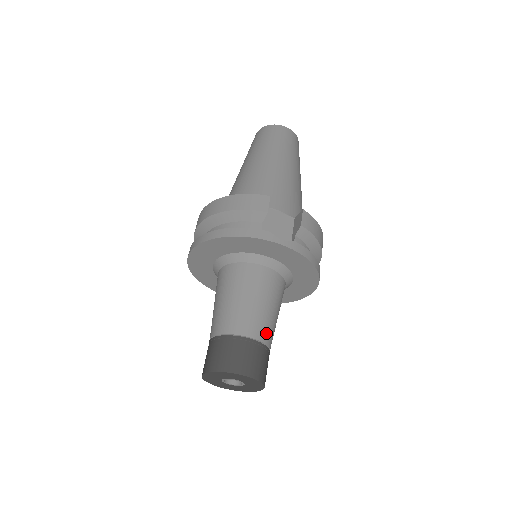
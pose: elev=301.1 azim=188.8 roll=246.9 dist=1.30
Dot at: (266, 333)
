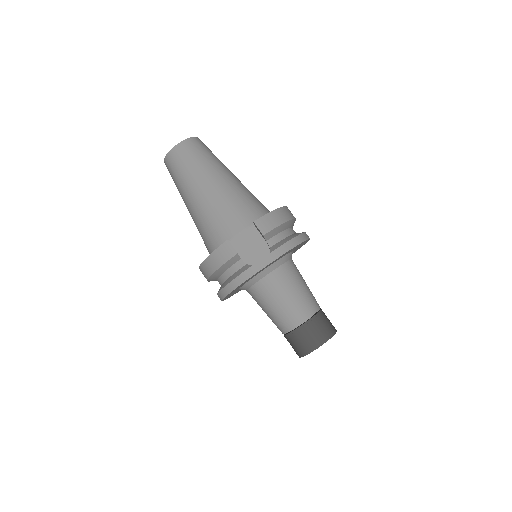
Dot at: (308, 308)
